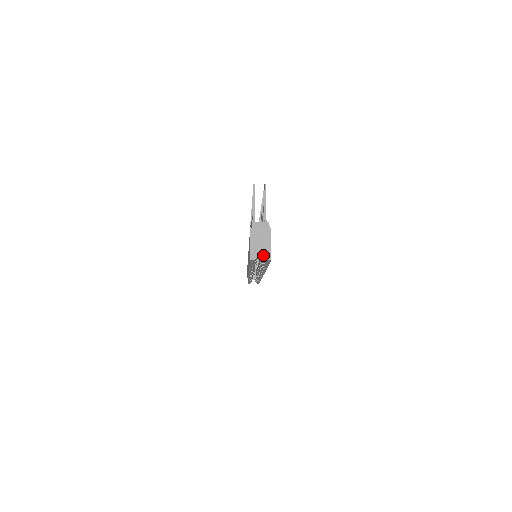
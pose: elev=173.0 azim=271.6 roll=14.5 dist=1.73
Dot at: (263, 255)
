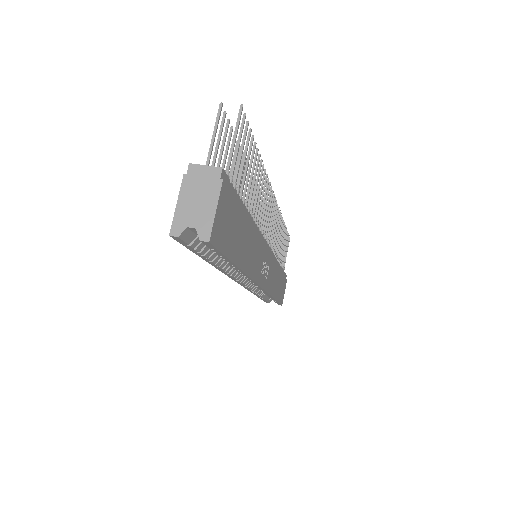
Dot at: (197, 231)
